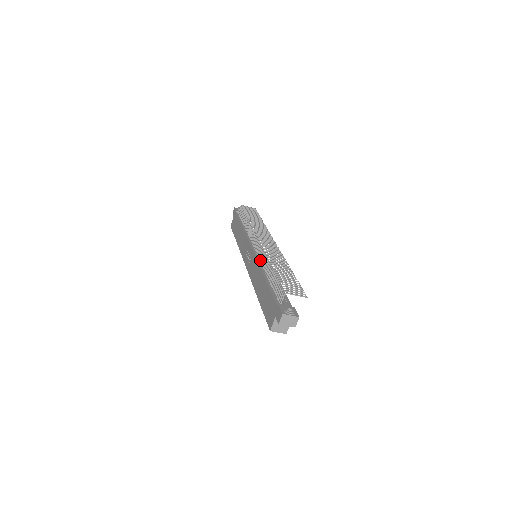
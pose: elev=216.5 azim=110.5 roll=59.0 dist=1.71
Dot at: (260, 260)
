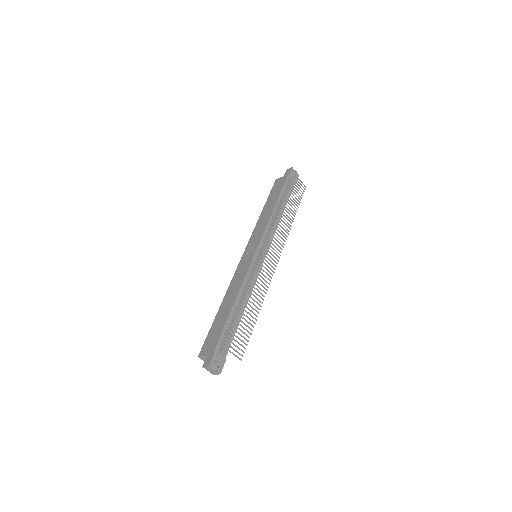
Dot at: (249, 275)
